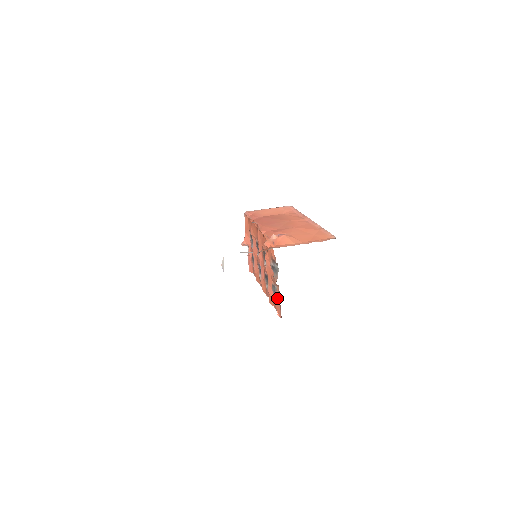
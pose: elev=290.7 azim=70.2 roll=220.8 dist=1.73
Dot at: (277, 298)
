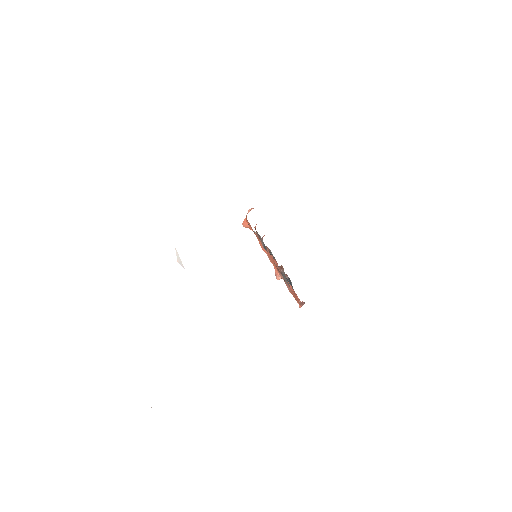
Dot at: (284, 281)
